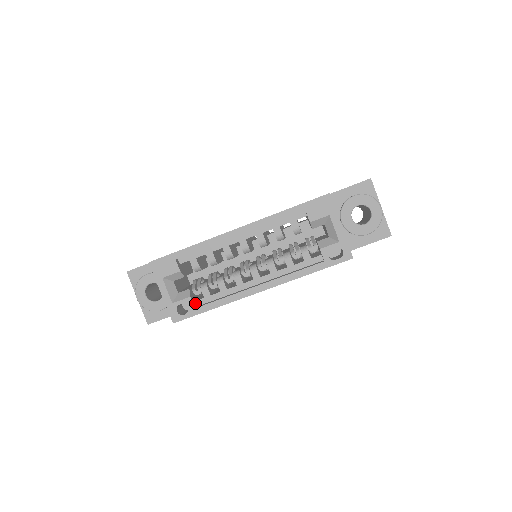
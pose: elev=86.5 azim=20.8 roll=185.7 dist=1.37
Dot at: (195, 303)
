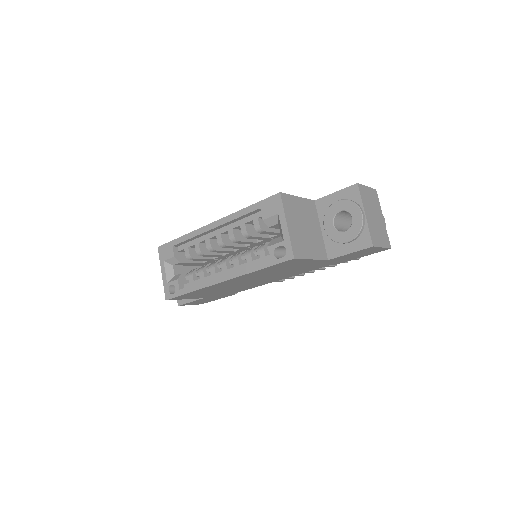
Dot at: (184, 286)
